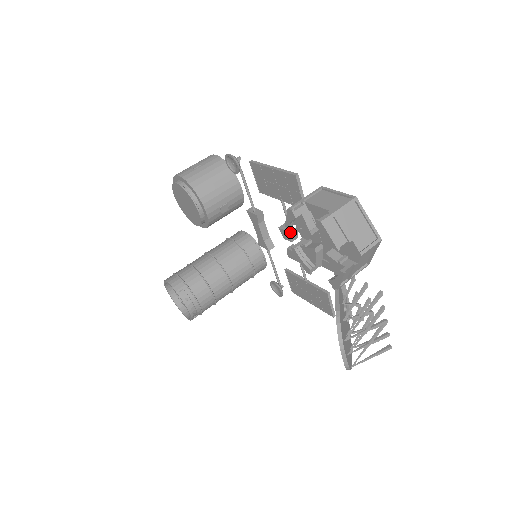
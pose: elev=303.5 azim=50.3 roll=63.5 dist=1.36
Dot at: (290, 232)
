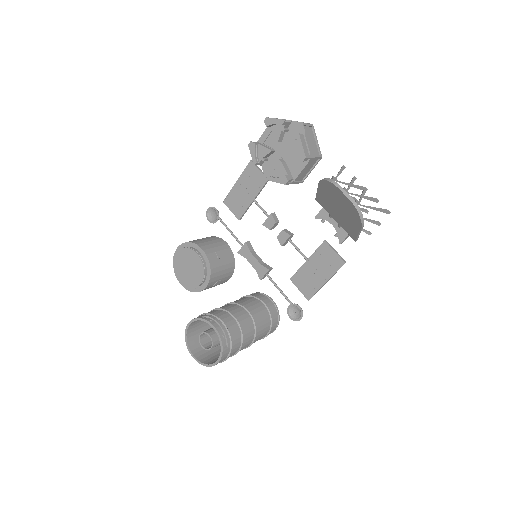
Dot at: (270, 214)
